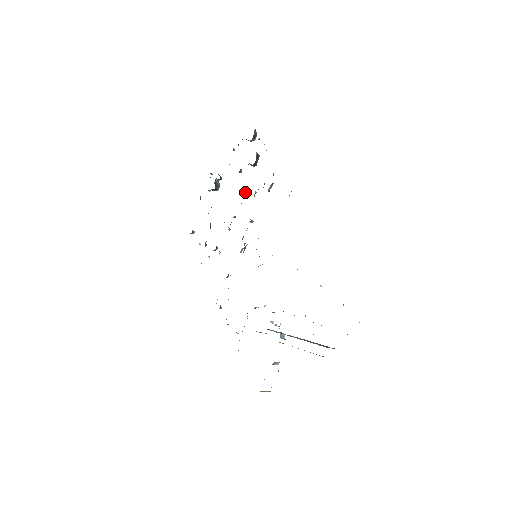
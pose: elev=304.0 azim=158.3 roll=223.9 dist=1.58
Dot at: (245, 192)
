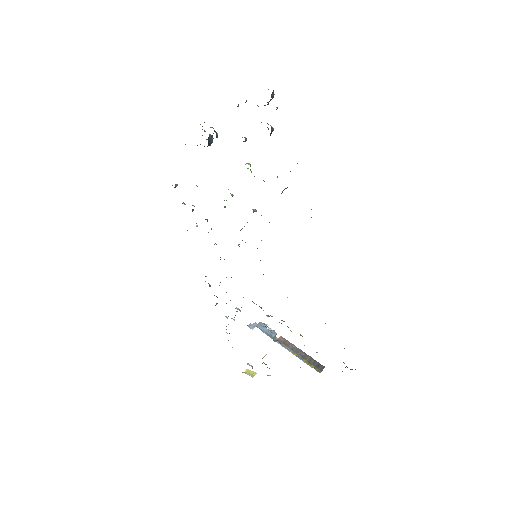
Dot at: occluded
